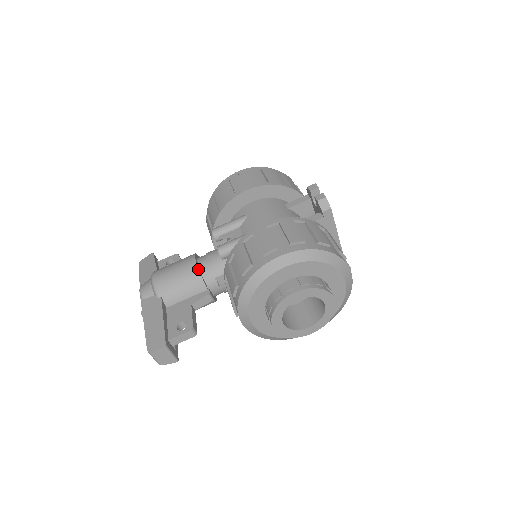
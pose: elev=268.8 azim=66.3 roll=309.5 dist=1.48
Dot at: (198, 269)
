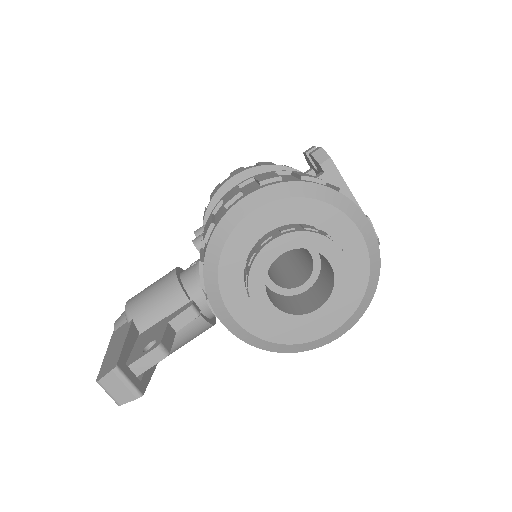
Dot at: (176, 277)
